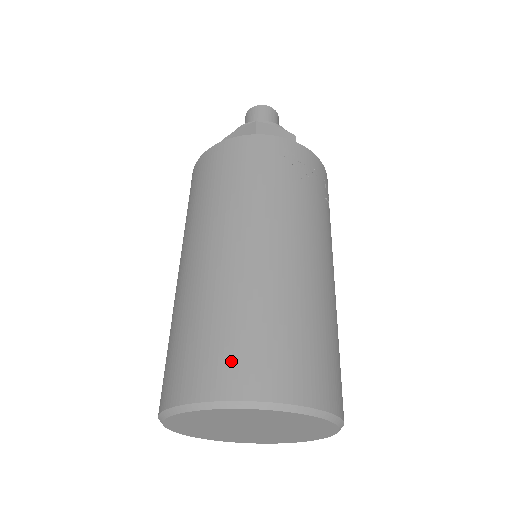
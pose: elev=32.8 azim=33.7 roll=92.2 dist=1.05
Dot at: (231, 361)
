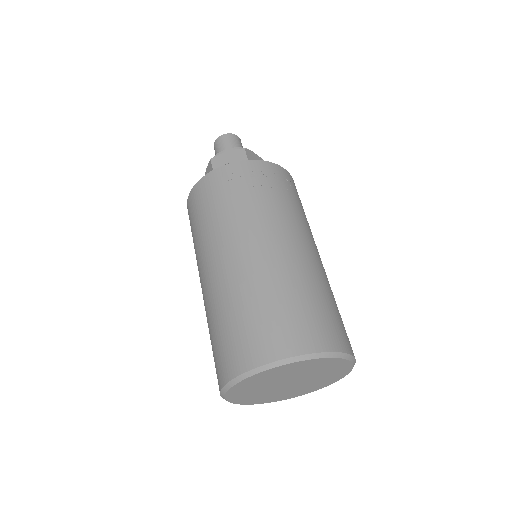
Dot at: (232, 350)
